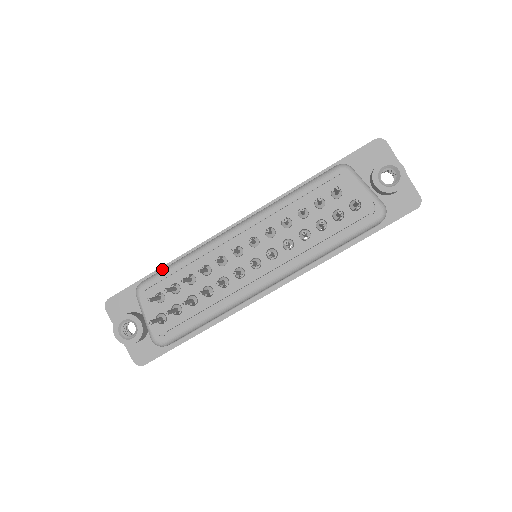
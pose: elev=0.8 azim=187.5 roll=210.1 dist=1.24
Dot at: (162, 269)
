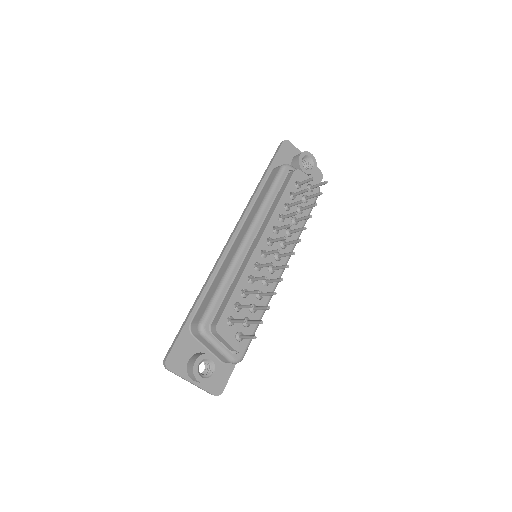
Dot at: (210, 301)
